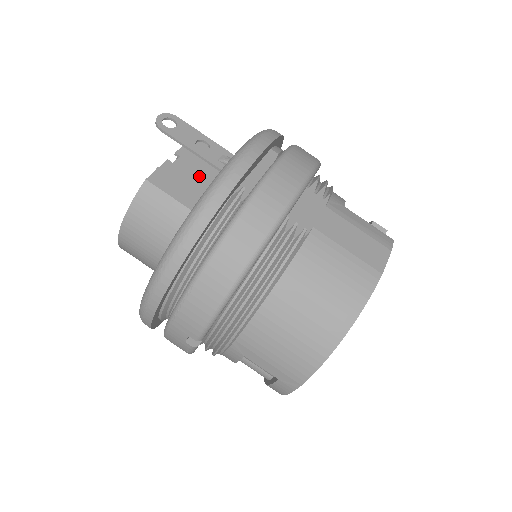
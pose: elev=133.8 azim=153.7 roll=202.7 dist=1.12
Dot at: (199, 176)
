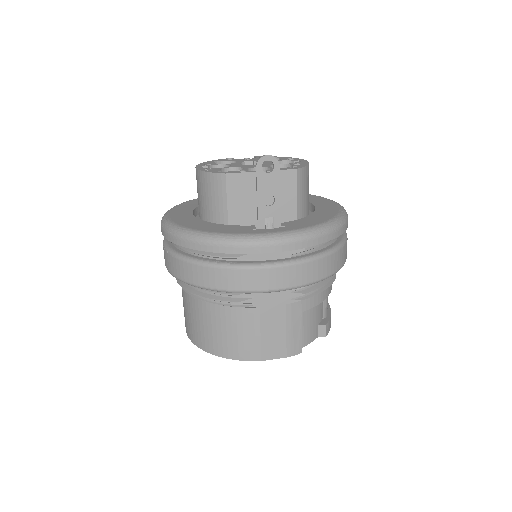
Dot at: occluded
